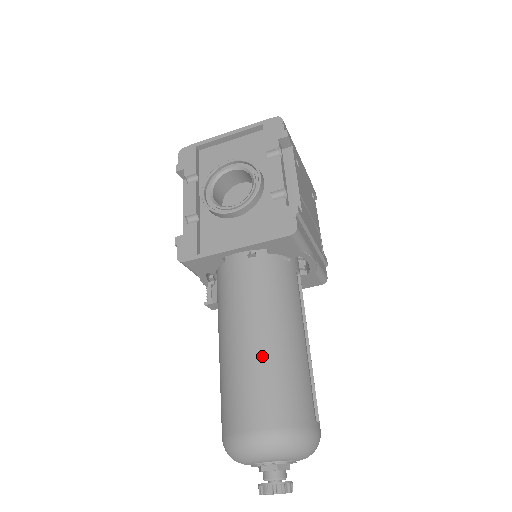
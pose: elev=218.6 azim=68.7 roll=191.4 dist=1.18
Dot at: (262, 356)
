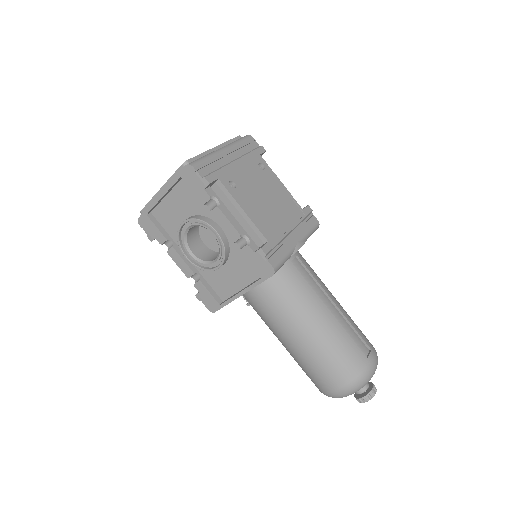
Dot at: (310, 349)
